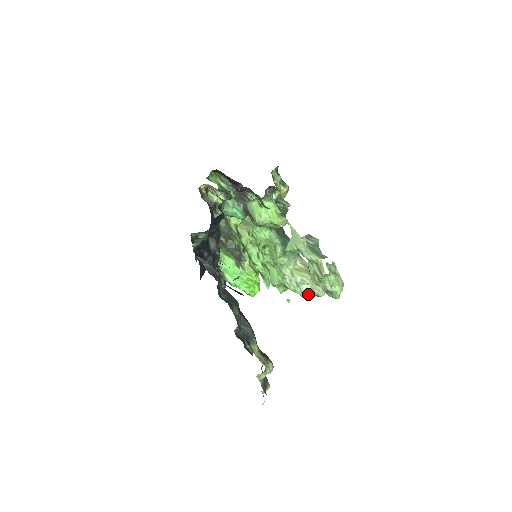
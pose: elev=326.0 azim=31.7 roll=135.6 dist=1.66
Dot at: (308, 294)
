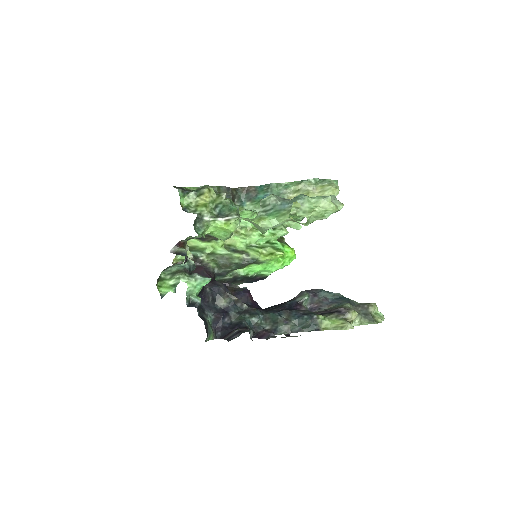
Dot at: occluded
